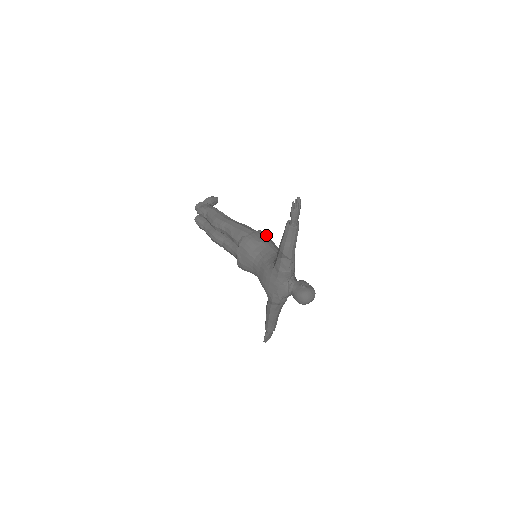
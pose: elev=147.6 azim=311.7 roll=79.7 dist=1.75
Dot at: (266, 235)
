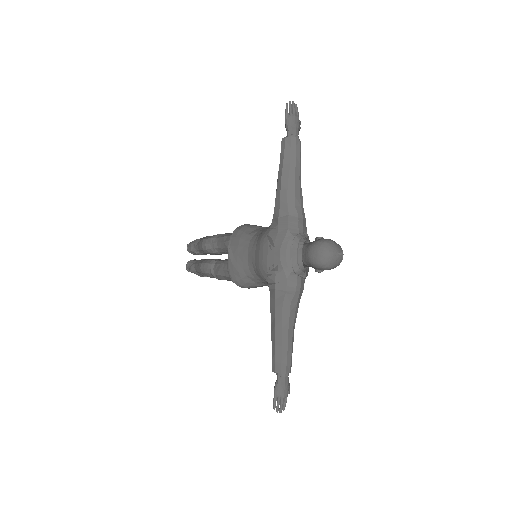
Dot at: occluded
